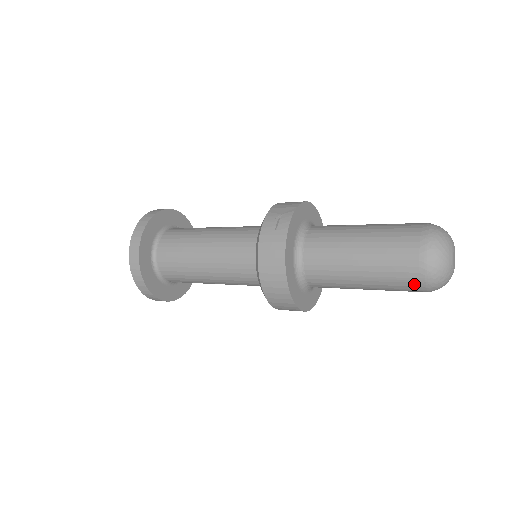
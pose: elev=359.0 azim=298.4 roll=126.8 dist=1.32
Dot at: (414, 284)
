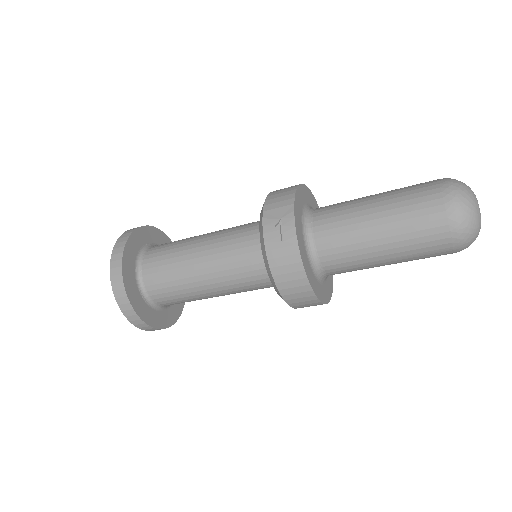
Dot at: (446, 252)
